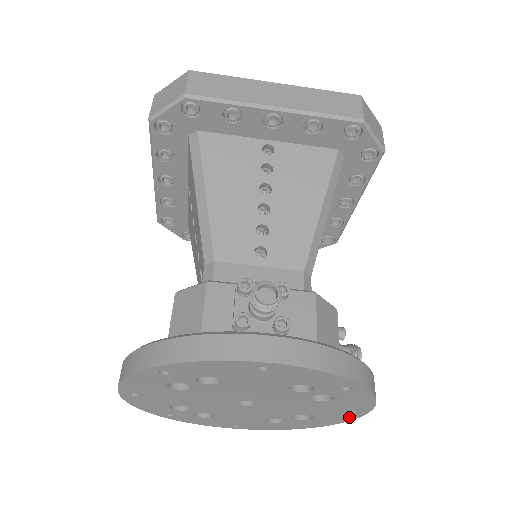
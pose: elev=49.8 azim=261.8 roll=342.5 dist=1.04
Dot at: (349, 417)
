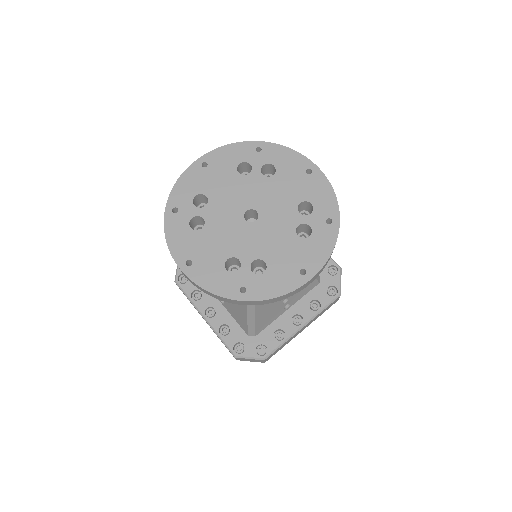
Dot at: (322, 182)
